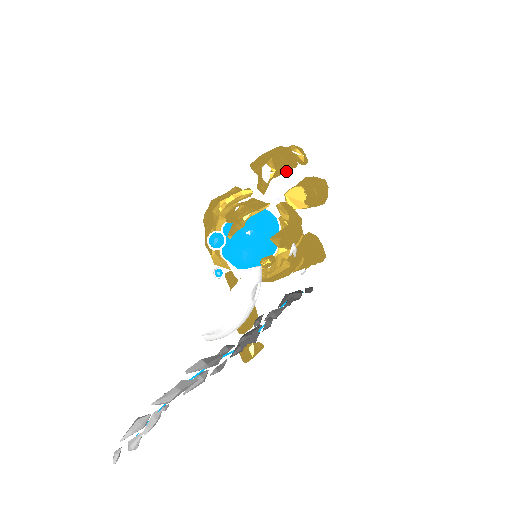
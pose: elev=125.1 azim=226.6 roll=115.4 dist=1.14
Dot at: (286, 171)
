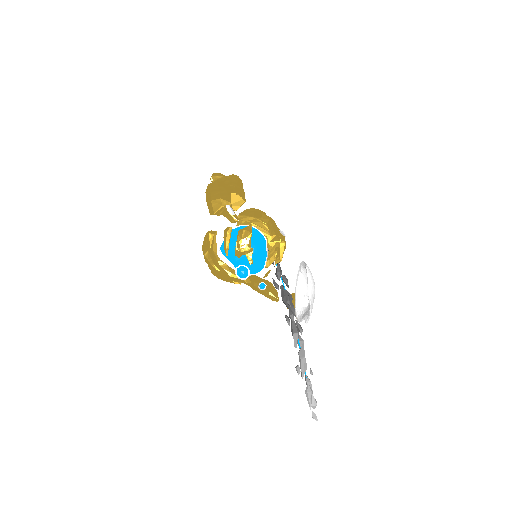
Dot at: occluded
